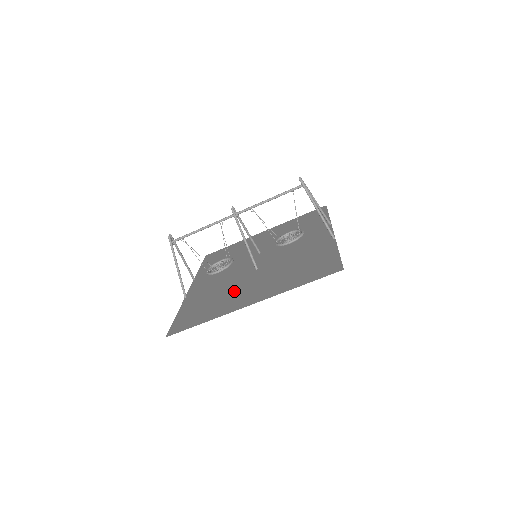
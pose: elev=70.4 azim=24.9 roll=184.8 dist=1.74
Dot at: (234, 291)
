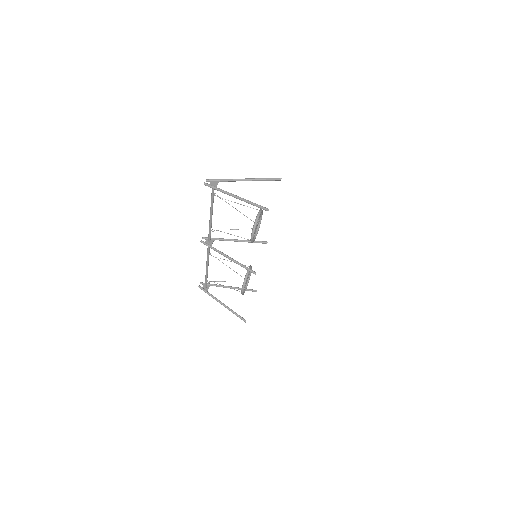
Dot at: occluded
